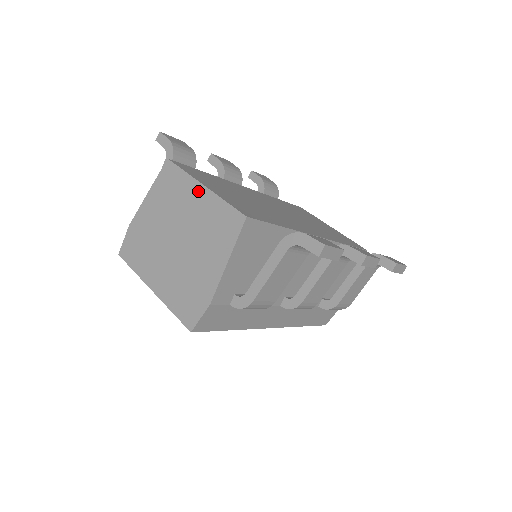
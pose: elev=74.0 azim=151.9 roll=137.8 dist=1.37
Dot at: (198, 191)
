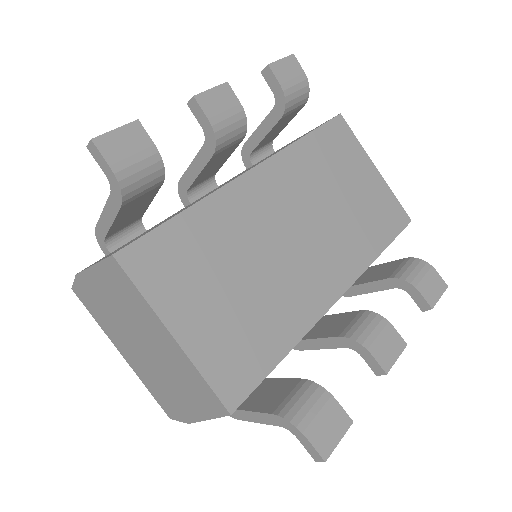
Dot at: (165, 335)
